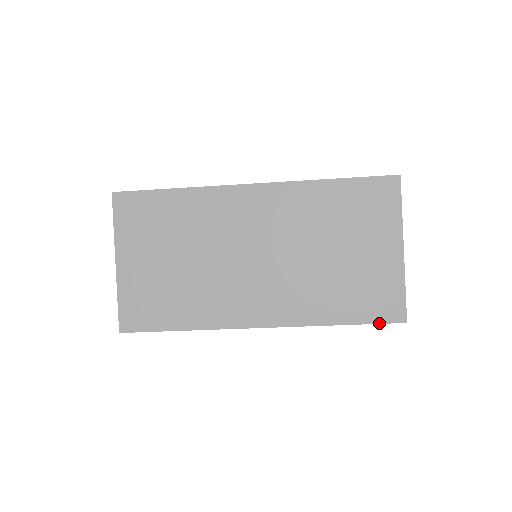
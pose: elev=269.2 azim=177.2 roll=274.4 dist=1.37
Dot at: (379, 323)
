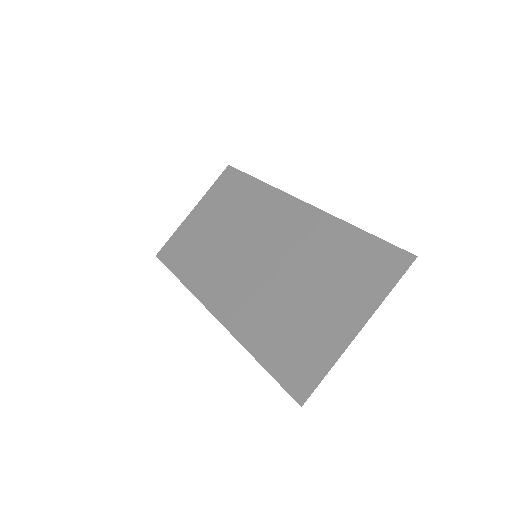
Dot at: (281, 384)
